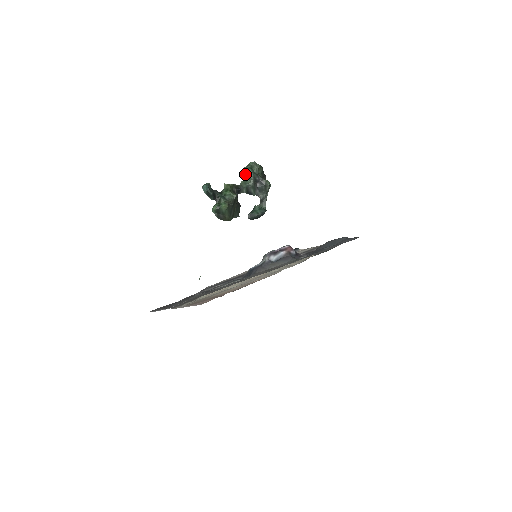
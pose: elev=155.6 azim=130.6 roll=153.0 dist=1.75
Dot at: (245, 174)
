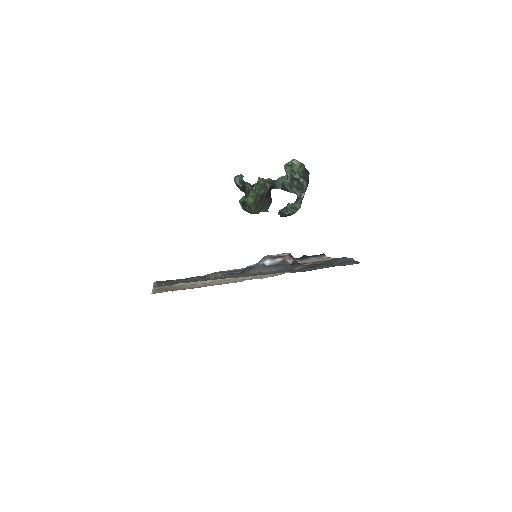
Dot at: occluded
